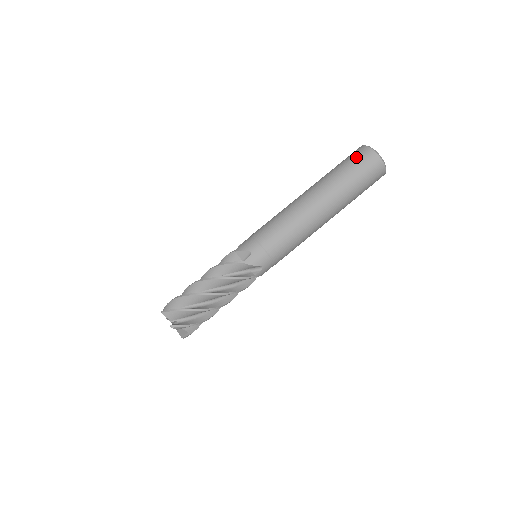
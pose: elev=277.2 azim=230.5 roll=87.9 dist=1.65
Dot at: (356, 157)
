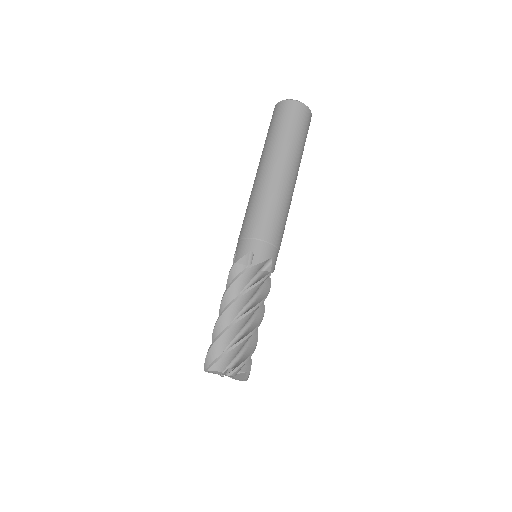
Dot at: occluded
